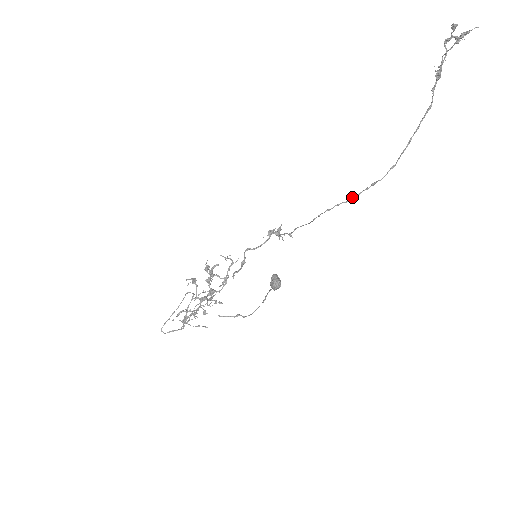
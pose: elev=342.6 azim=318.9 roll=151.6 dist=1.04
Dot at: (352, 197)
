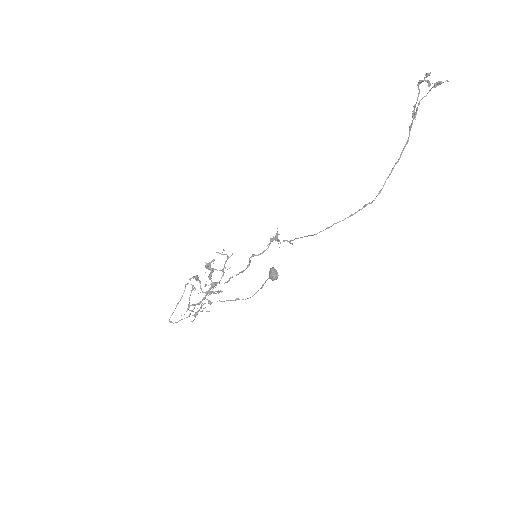
Dot at: (348, 217)
